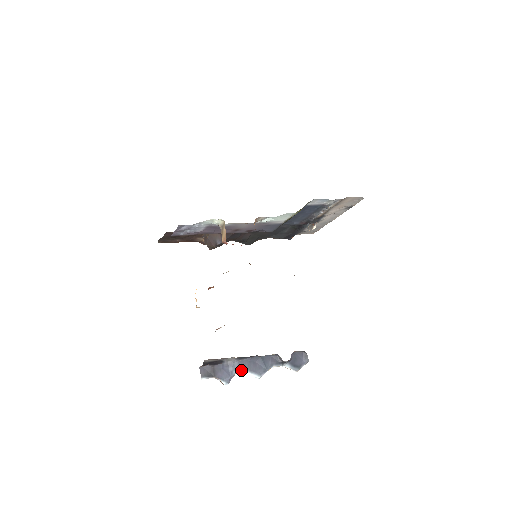
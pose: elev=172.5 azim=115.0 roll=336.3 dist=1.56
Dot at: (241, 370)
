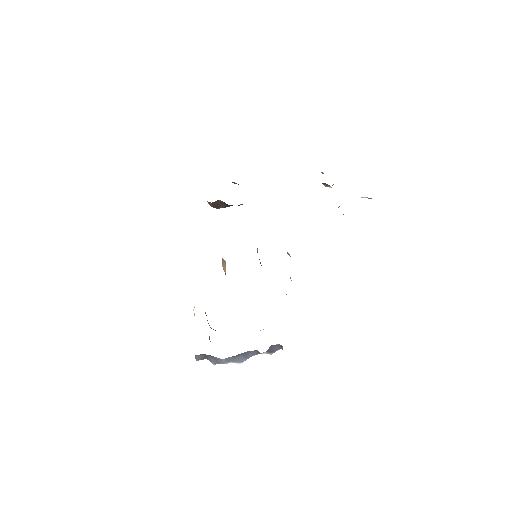
Dot at: (227, 363)
